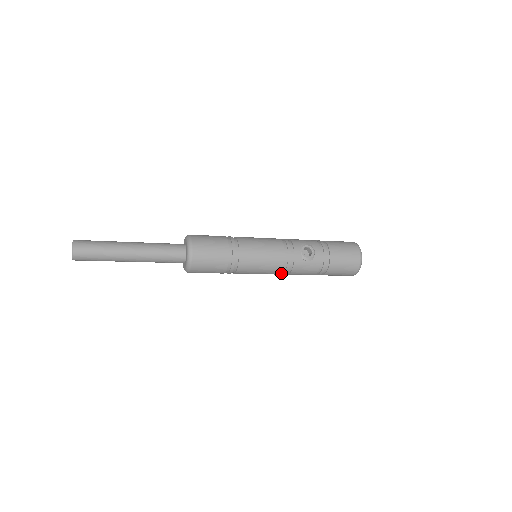
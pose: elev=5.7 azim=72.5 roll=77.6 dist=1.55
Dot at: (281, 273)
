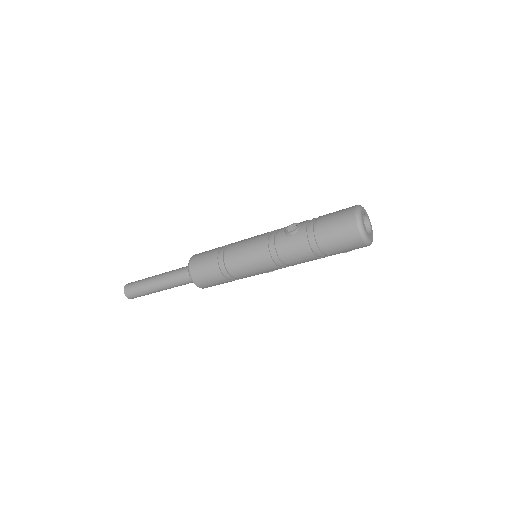
Dot at: (279, 263)
